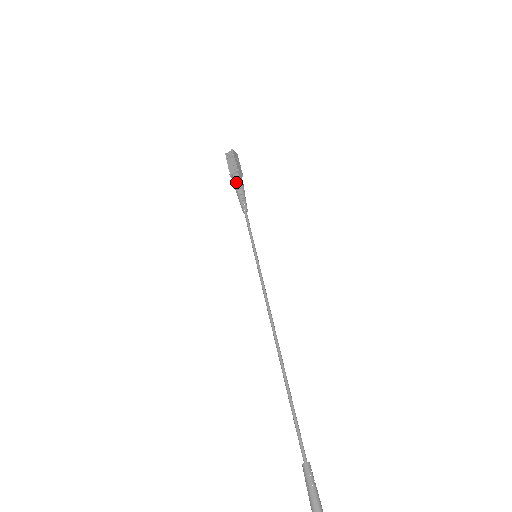
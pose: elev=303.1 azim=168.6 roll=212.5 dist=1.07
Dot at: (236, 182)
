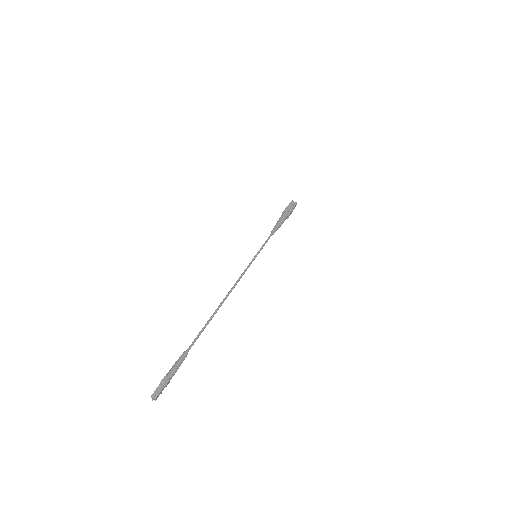
Dot at: (283, 217)
